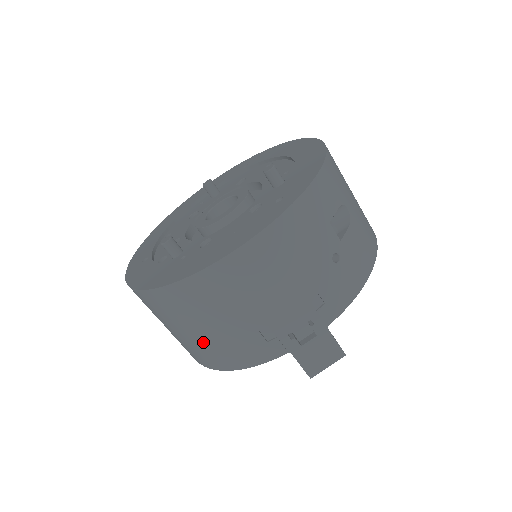
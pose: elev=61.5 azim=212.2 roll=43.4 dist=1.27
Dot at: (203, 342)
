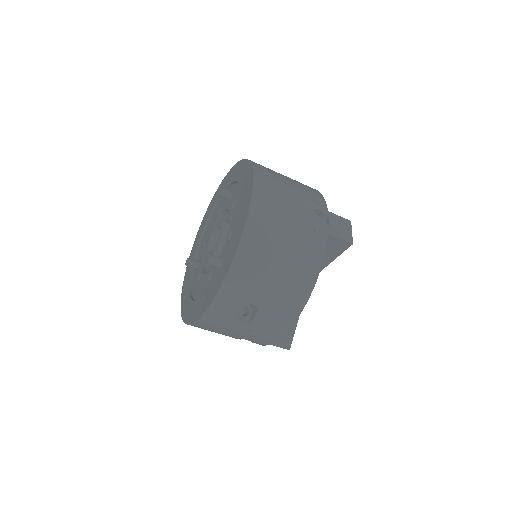
Dot at: occluded
